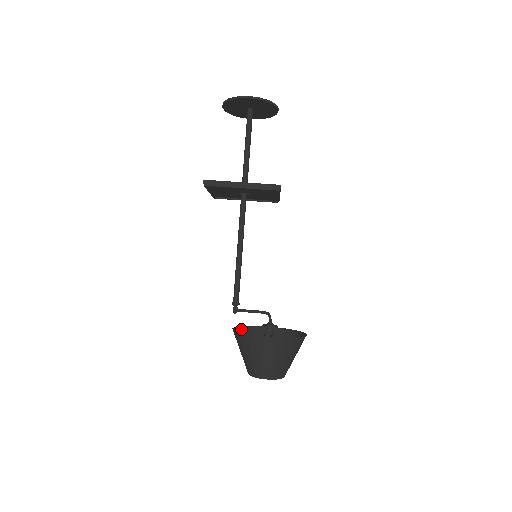
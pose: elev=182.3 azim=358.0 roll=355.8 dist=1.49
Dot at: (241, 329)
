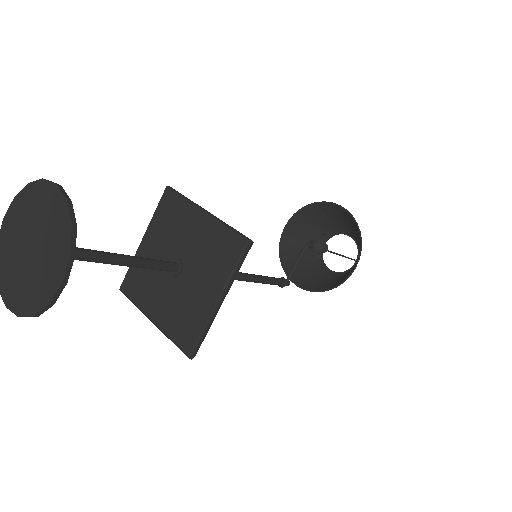
Dot at: (284, 267)
